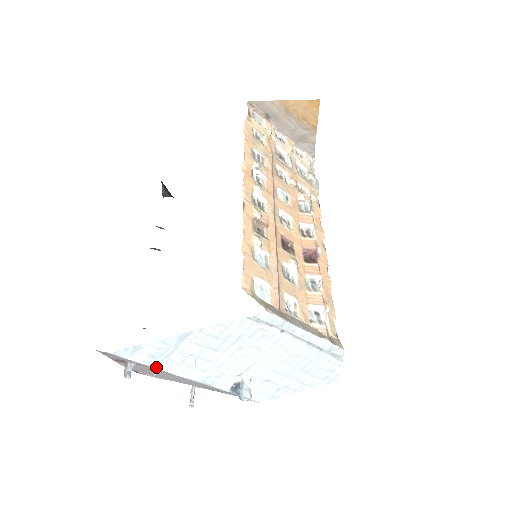
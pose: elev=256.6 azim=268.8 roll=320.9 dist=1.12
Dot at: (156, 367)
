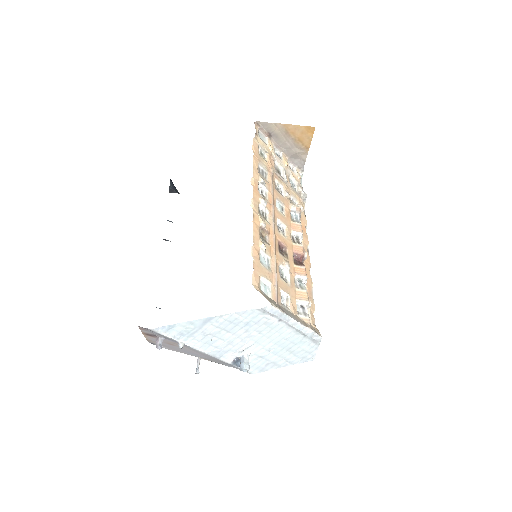
Dot at: (182, 342)
